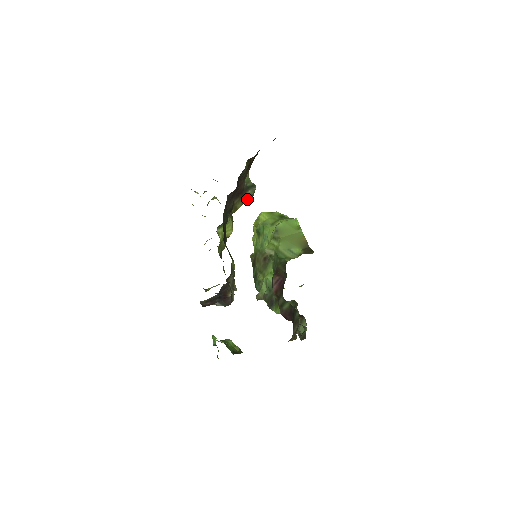
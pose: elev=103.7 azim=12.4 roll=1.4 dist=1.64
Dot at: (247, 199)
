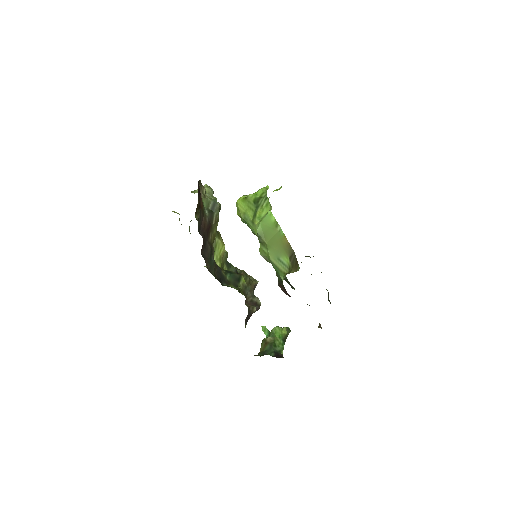
Dot at: (218, 220)
